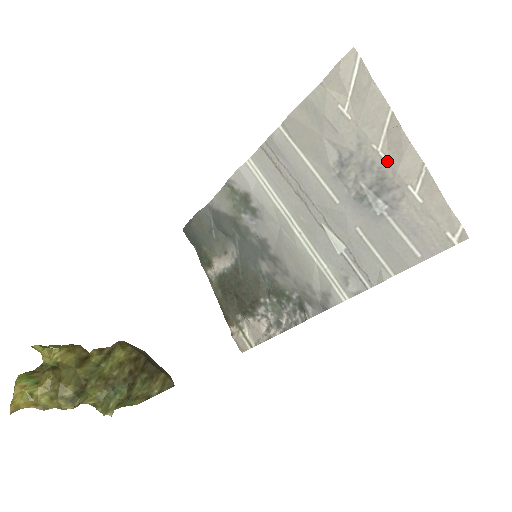
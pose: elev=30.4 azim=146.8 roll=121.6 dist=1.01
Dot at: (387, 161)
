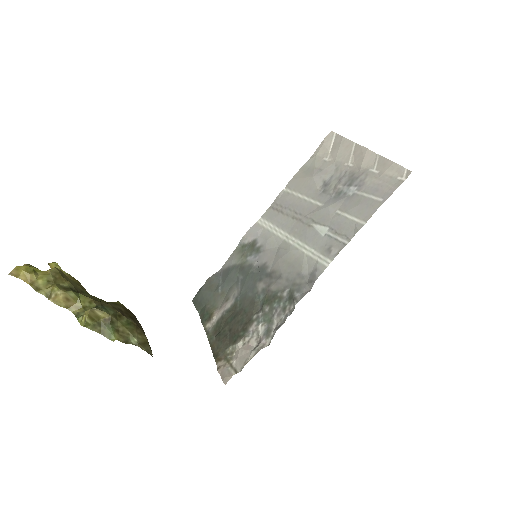
Dot at: (355, 166)
